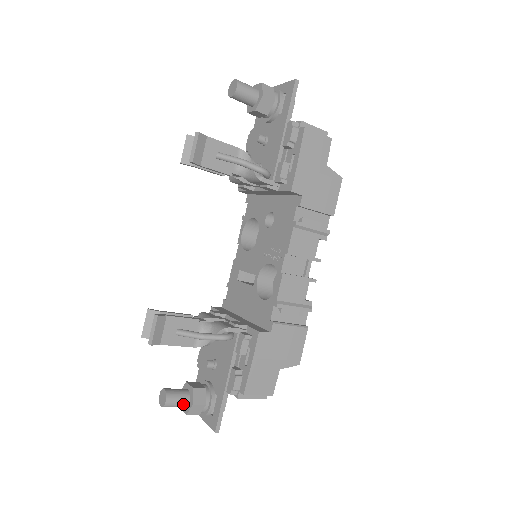
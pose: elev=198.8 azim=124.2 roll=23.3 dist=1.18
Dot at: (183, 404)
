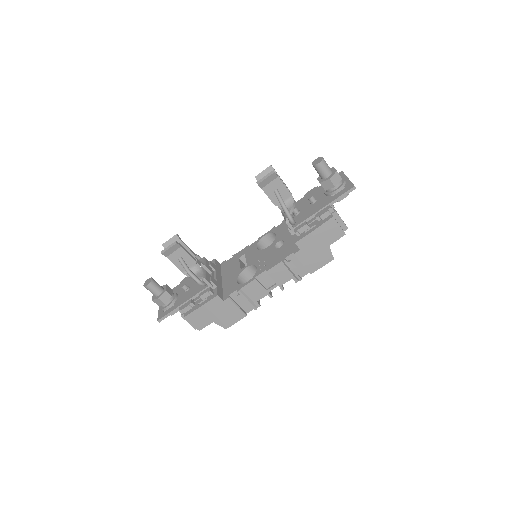
Dot at: (155, 294)
